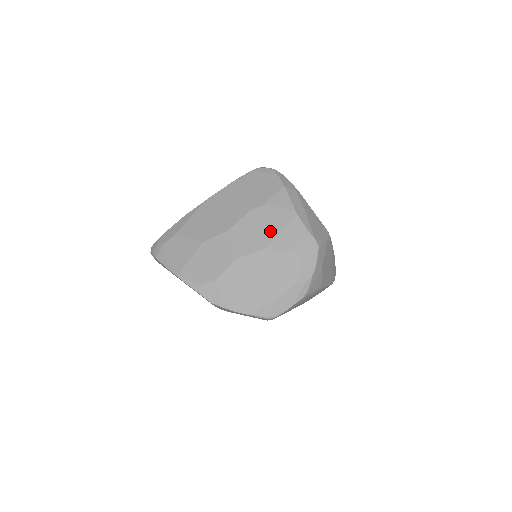
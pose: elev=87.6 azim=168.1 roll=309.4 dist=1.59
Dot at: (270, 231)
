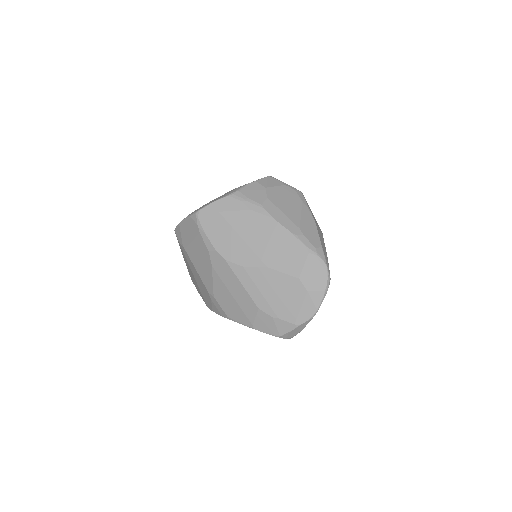
Dot at: occluded
